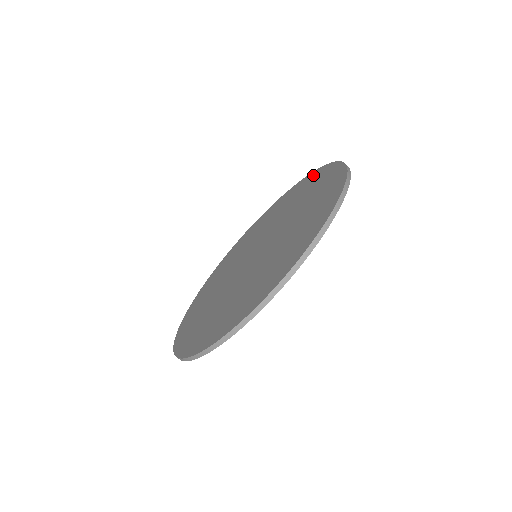
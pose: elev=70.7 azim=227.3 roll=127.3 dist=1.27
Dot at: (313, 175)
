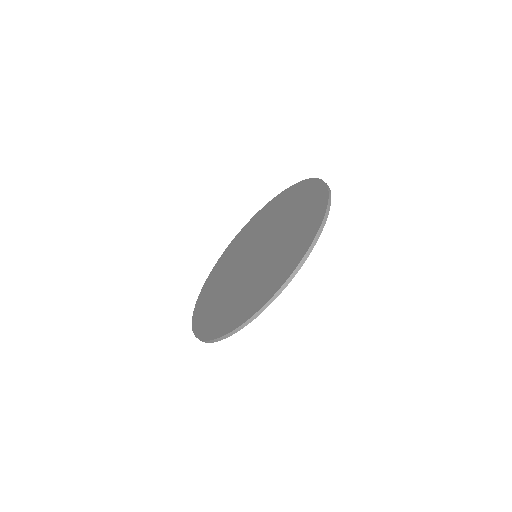
Dot at: (268, 205)
